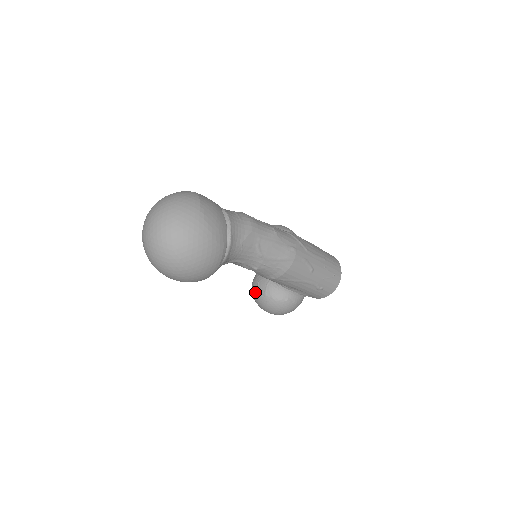
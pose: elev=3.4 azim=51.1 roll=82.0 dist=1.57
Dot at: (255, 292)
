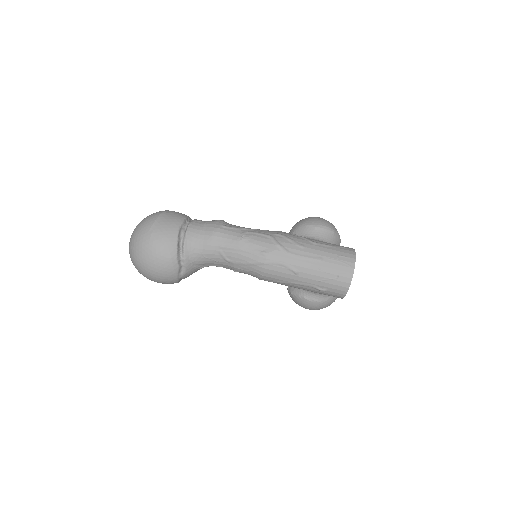
Dot at: occluded
